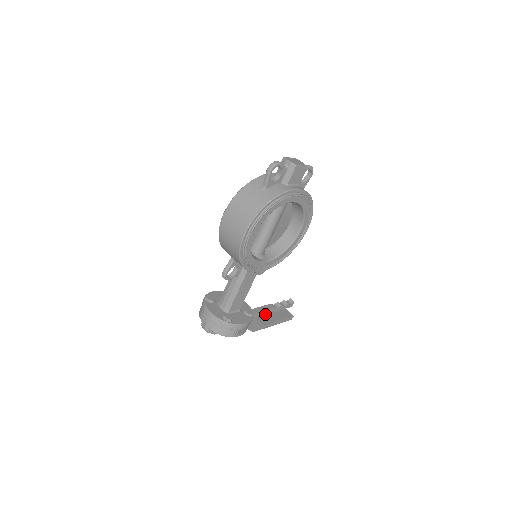
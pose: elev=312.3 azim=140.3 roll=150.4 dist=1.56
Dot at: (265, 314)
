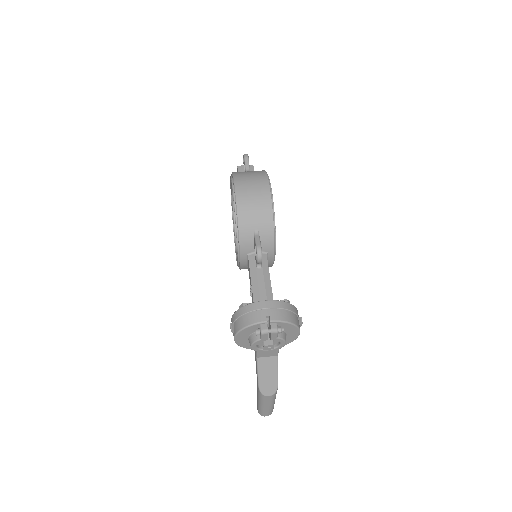
Dot at: occluded
